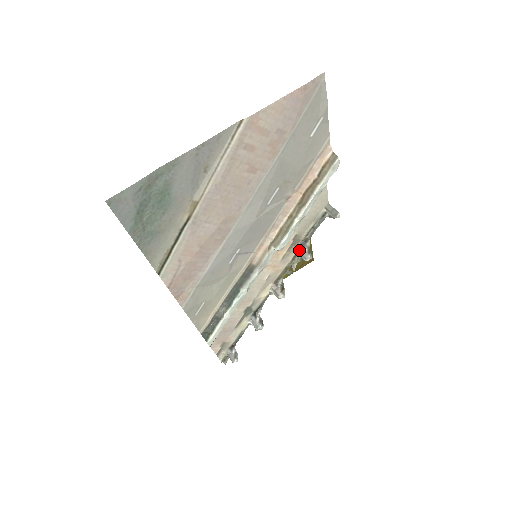
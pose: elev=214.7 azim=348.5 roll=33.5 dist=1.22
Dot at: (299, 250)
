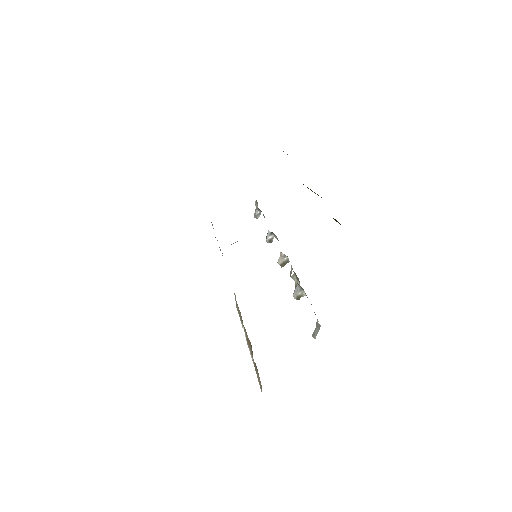
Dot at: (297, 285)
